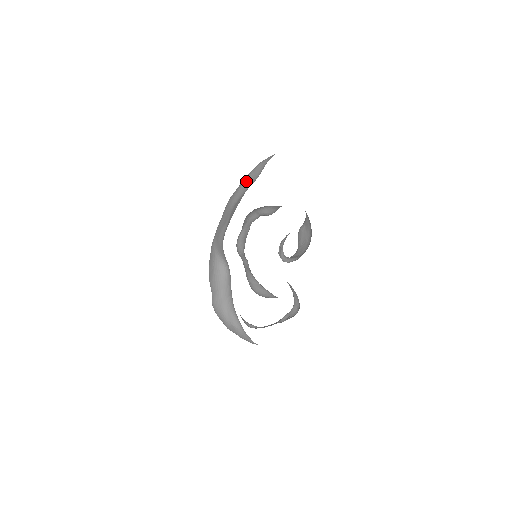
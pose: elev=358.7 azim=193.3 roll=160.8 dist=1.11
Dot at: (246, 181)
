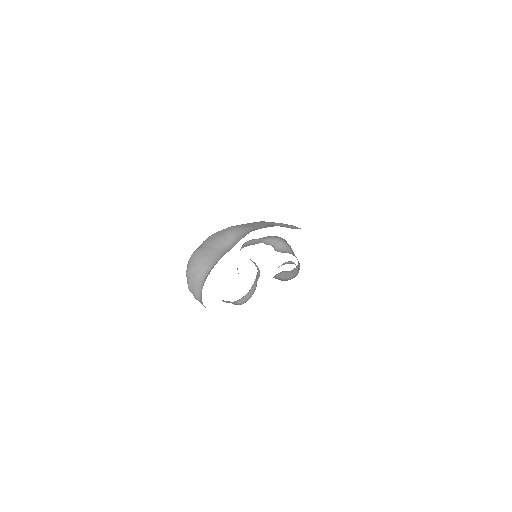
Dot at: (282, 224)
